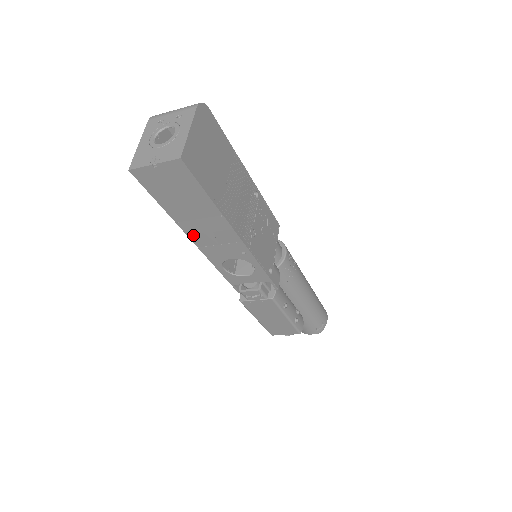
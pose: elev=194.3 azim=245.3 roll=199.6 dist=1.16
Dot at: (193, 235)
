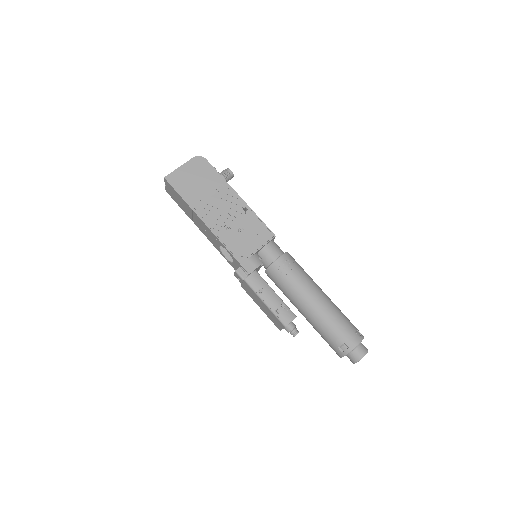
Dot at: (201, 229)
